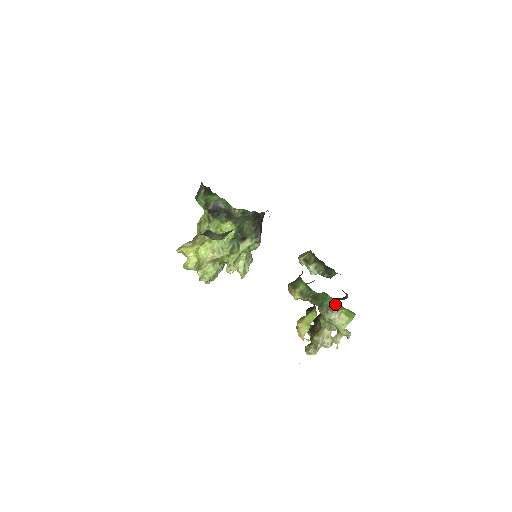
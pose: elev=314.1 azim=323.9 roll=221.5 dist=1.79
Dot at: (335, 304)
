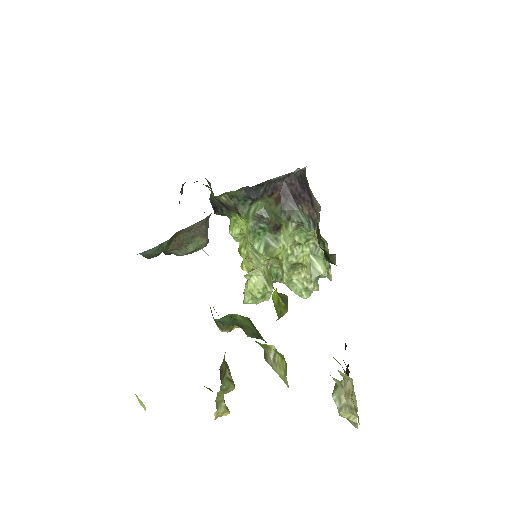
Dot at: occluded
